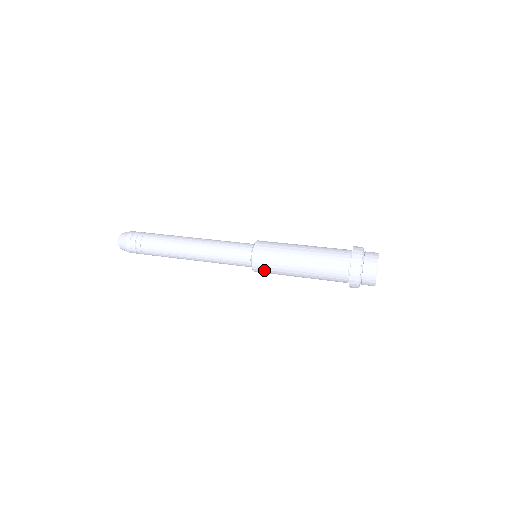
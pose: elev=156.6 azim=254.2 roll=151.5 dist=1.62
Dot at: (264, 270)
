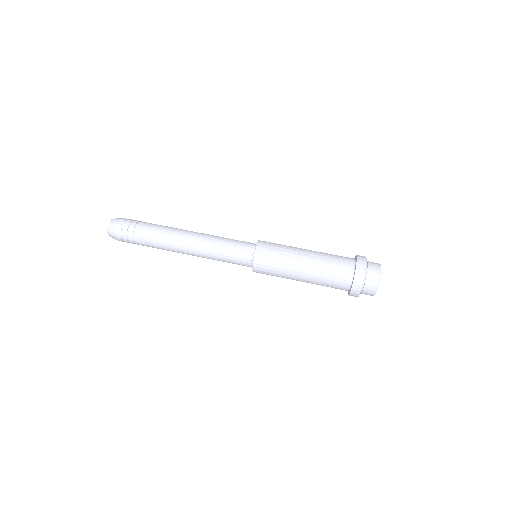
Dot at: occluded
